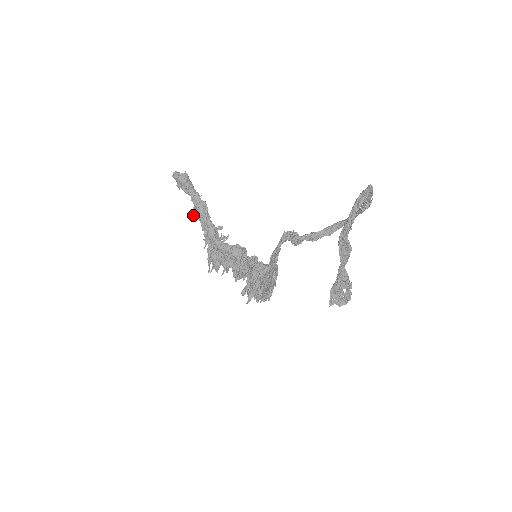
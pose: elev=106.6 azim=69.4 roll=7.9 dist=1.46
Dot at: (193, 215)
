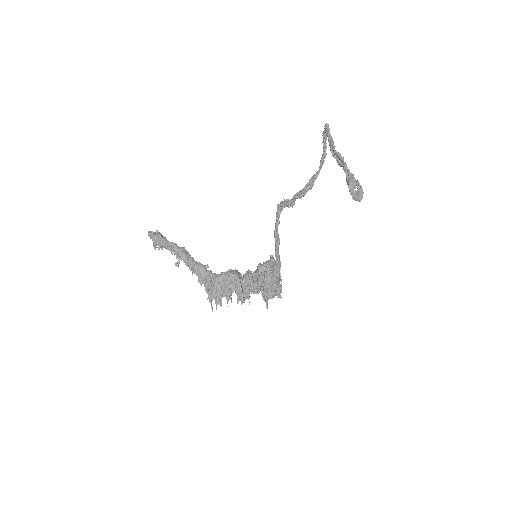
Dot at: occluded
